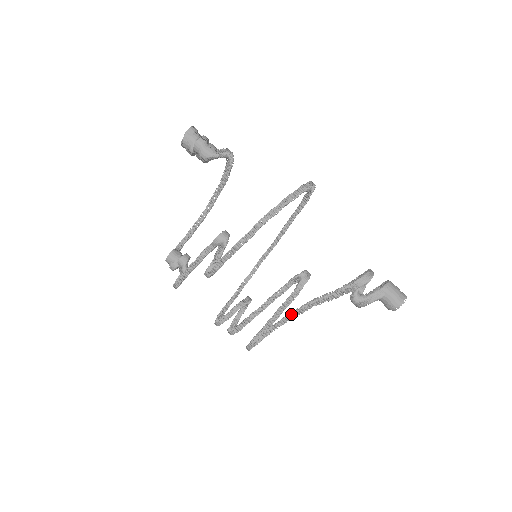
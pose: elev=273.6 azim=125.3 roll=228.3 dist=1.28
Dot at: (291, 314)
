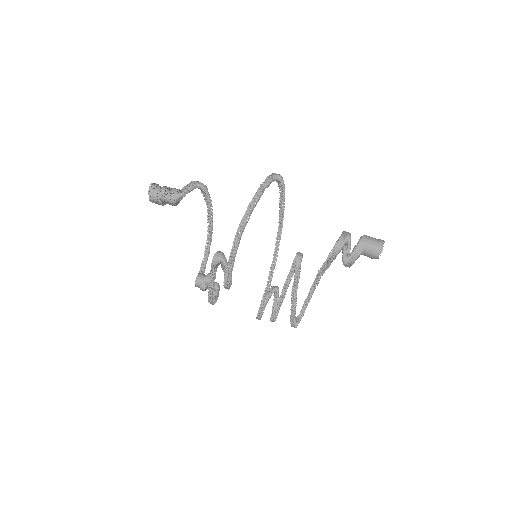
Dot at: (312, 286)
